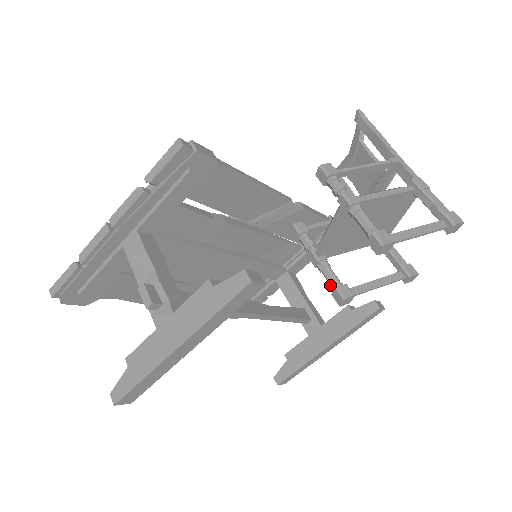
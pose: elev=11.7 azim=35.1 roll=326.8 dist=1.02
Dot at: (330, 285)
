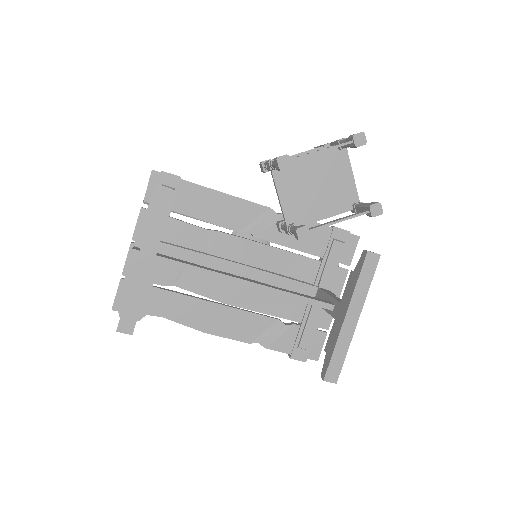
Dot at: occluded
